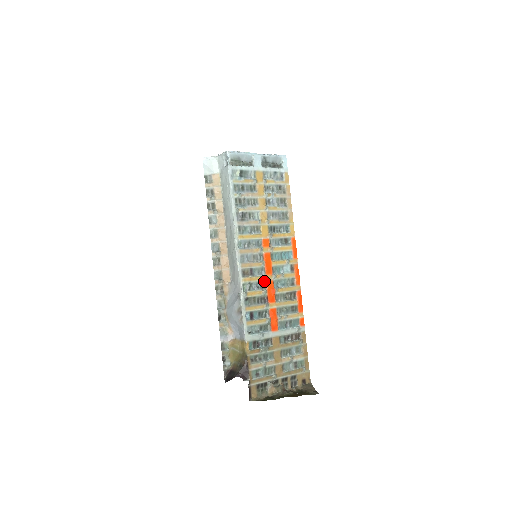
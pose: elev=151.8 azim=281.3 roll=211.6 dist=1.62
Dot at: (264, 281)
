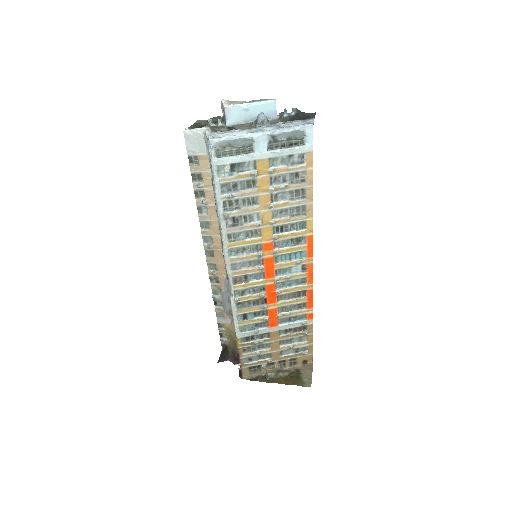
Dot at: (263, 285)
